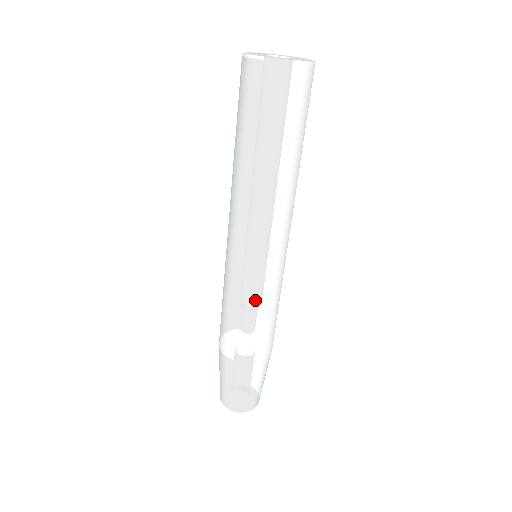
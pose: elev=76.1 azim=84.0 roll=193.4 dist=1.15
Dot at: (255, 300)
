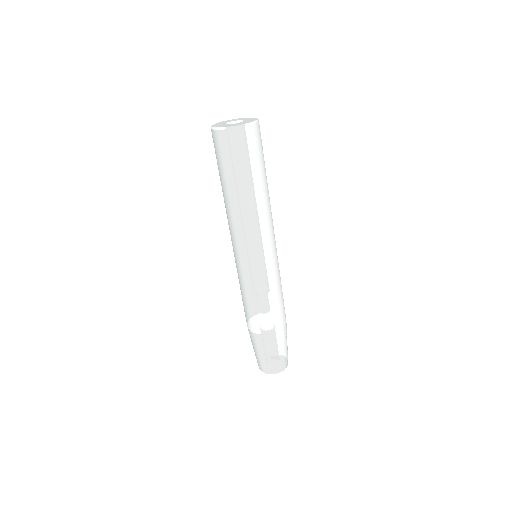
Dot at: (267, 285)
